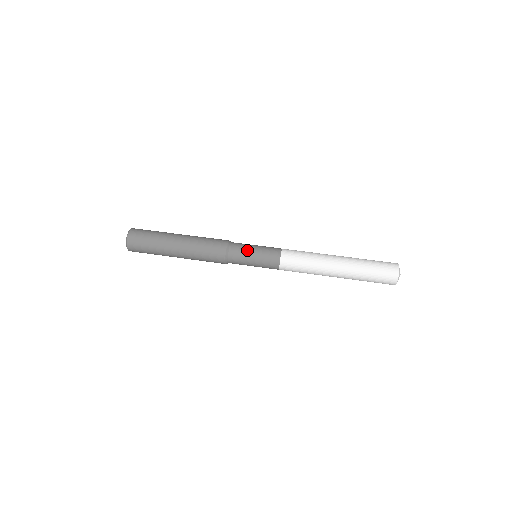
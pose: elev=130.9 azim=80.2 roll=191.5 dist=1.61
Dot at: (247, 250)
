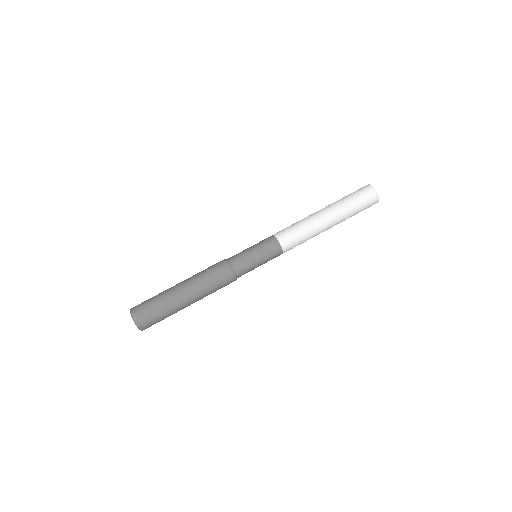
Dot at: (253, 267)
